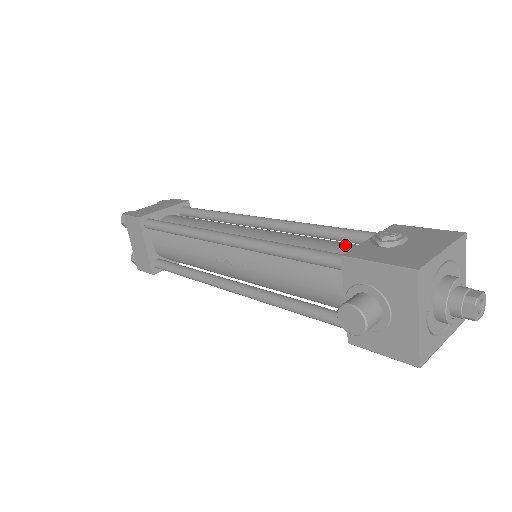
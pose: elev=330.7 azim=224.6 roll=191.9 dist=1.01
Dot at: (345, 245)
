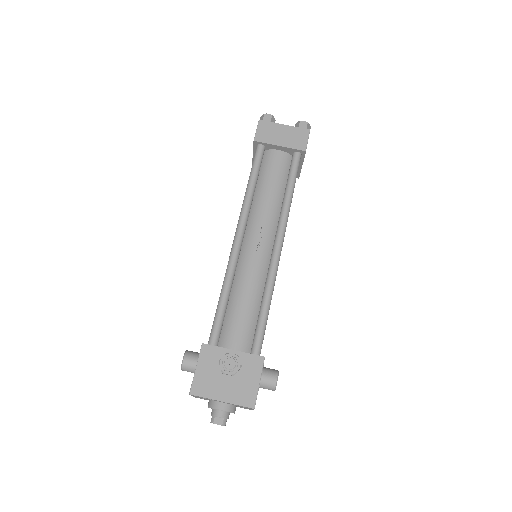
Dot at: (239, 332)
